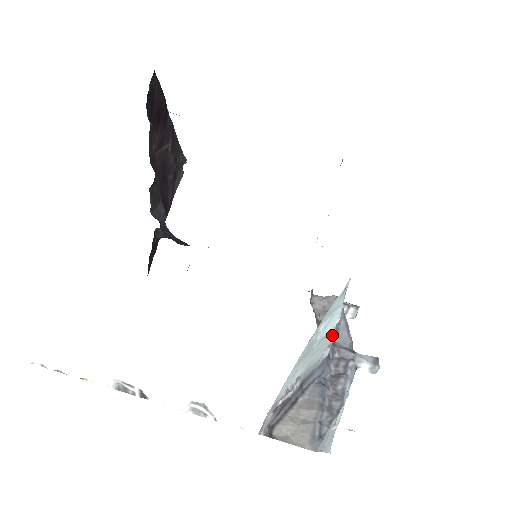
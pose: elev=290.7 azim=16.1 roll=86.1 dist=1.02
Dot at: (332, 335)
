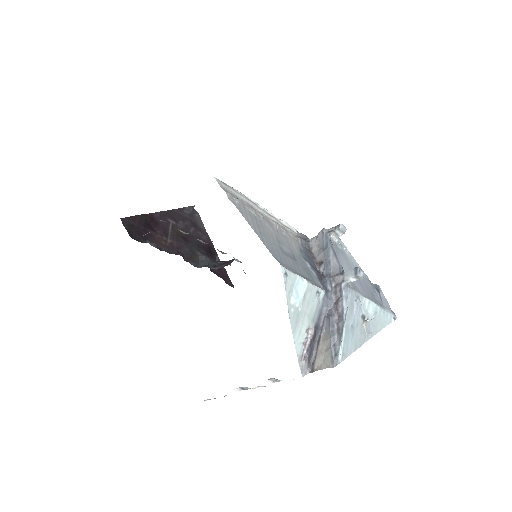
Dot at: (312, 288)
